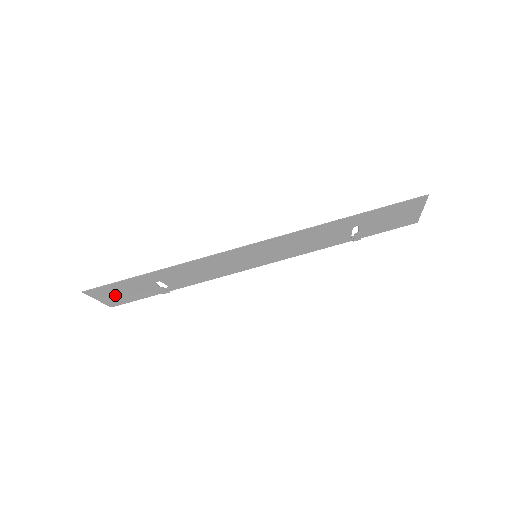
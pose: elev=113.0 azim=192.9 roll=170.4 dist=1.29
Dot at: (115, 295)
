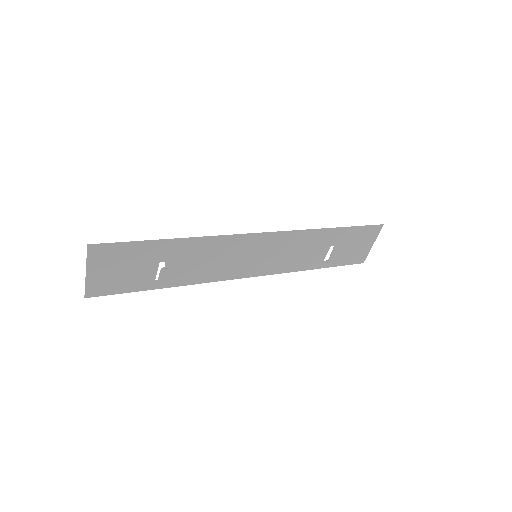
Dot at: (109, 270)
